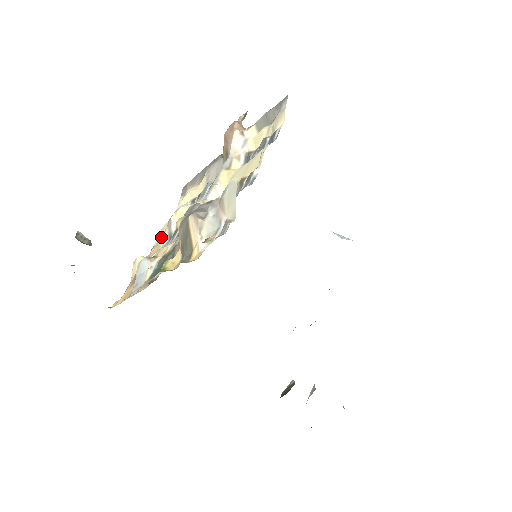
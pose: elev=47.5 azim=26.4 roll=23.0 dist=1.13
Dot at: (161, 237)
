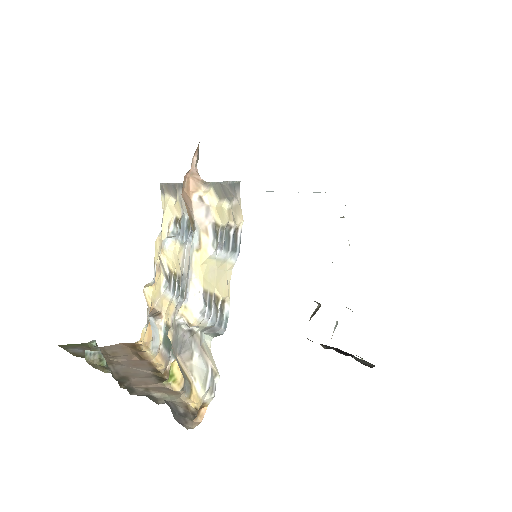
Dot at: (158, 261)
